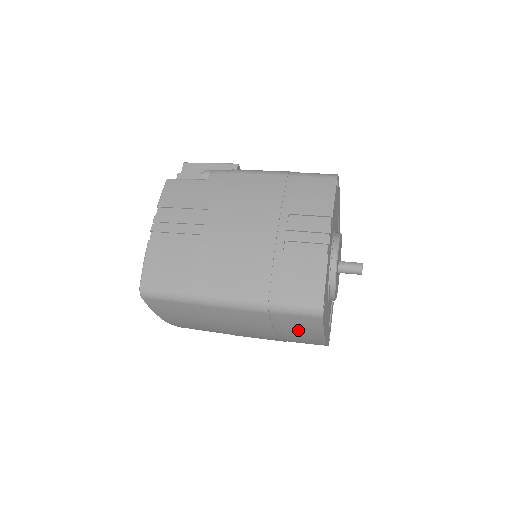
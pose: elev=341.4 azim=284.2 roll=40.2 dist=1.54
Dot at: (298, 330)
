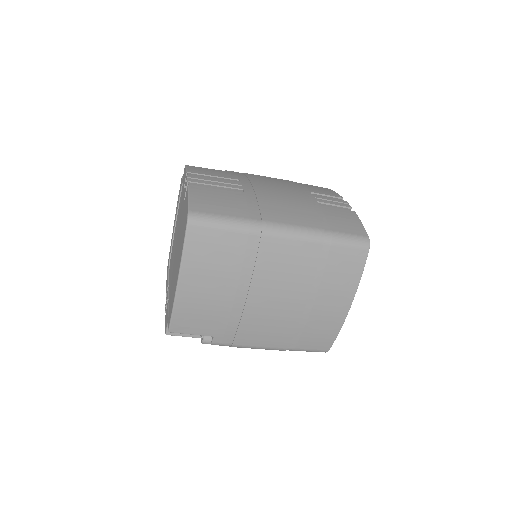
Dot at: (337, 281)
